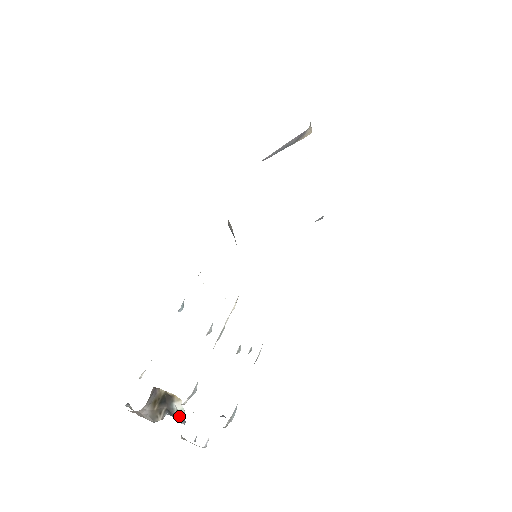
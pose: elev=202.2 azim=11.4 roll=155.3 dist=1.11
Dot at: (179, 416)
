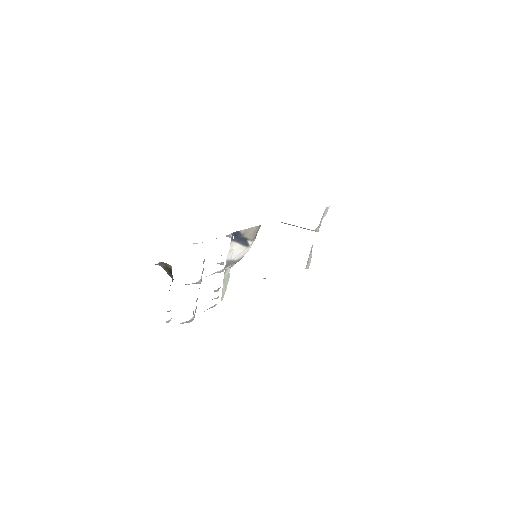
Dot at: occluded
